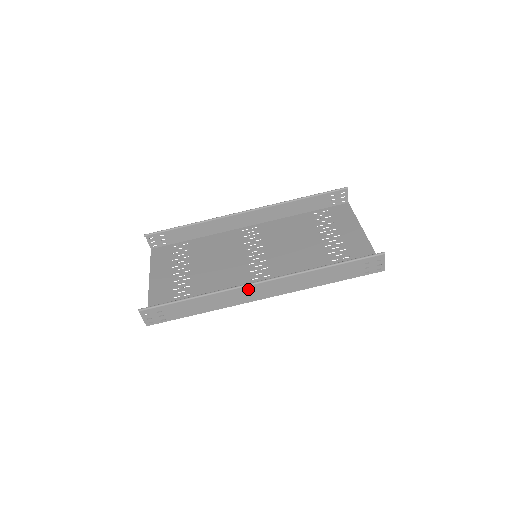
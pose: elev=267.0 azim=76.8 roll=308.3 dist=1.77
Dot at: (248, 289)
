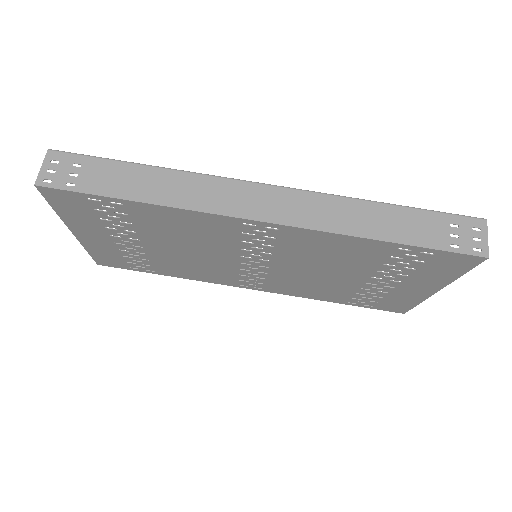
Dot at: (240, 188)
